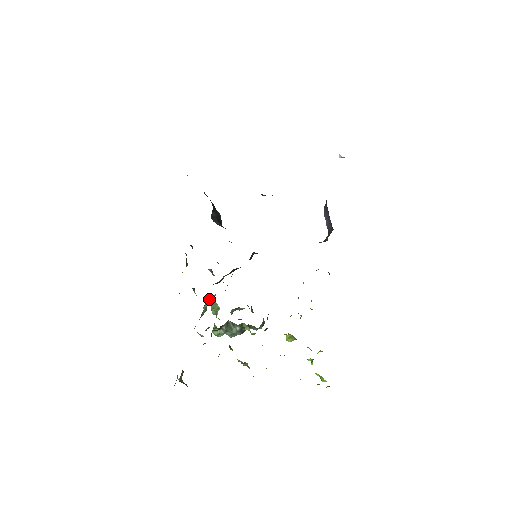
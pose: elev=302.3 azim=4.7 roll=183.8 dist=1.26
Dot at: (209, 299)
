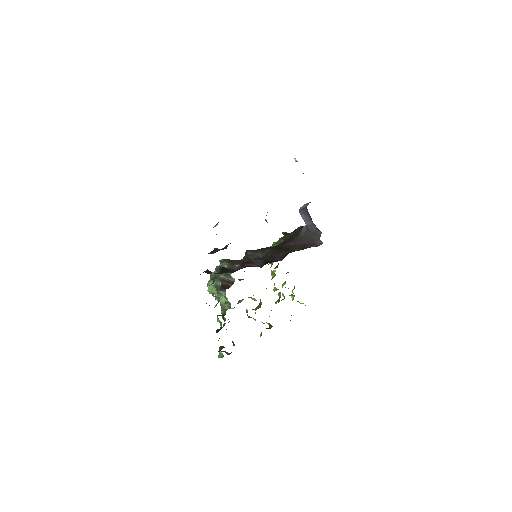
Dot at: (220, 293)
